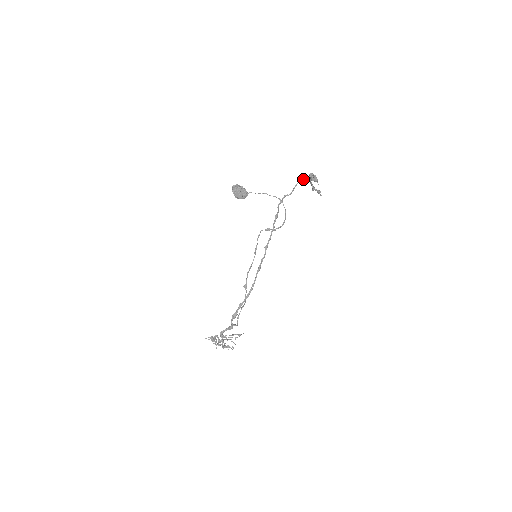
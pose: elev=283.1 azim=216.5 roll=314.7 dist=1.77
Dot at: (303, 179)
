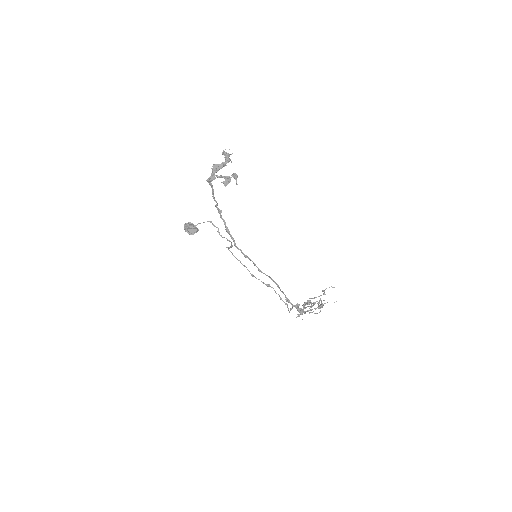
Dot at: (210, 181)
